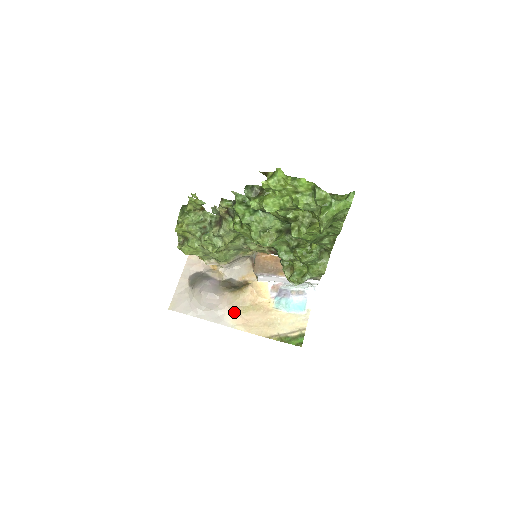
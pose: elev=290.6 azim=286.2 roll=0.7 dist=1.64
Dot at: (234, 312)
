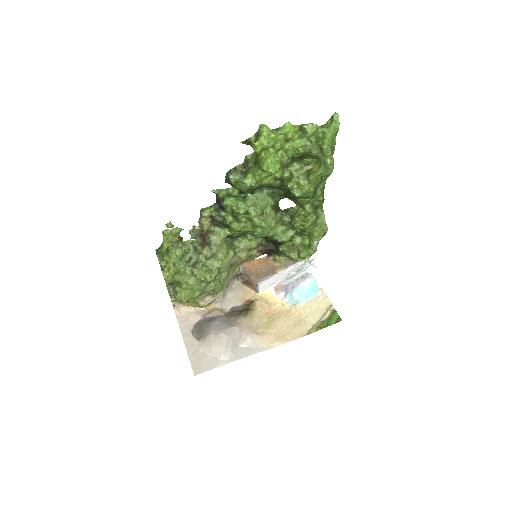
Dot at: (259, 334)
